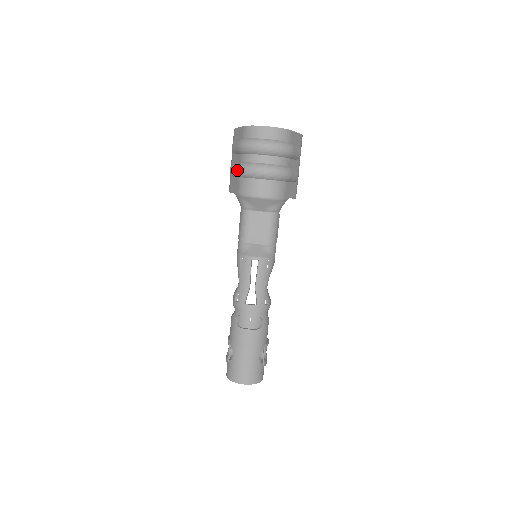
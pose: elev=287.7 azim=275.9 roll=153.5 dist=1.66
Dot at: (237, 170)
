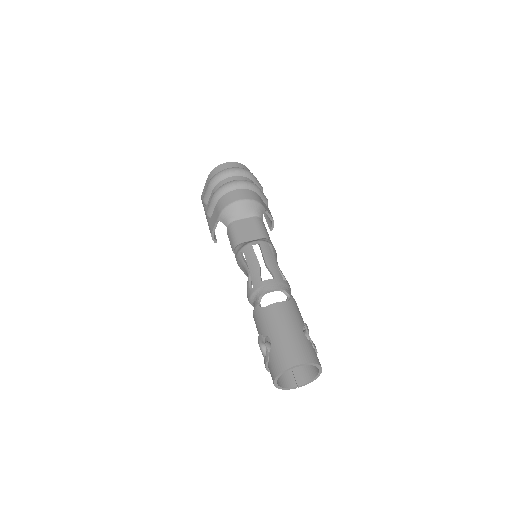
Dot at: (212, 197)
